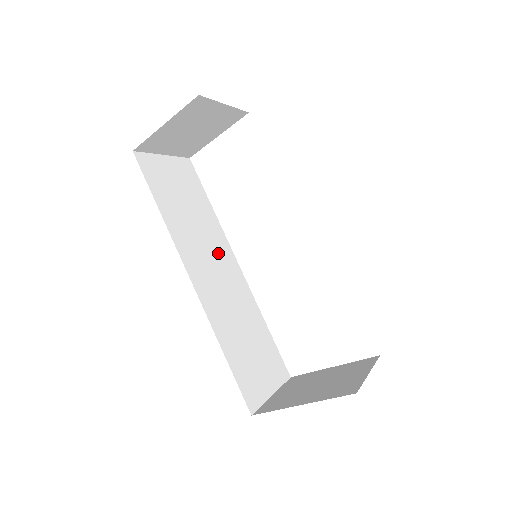
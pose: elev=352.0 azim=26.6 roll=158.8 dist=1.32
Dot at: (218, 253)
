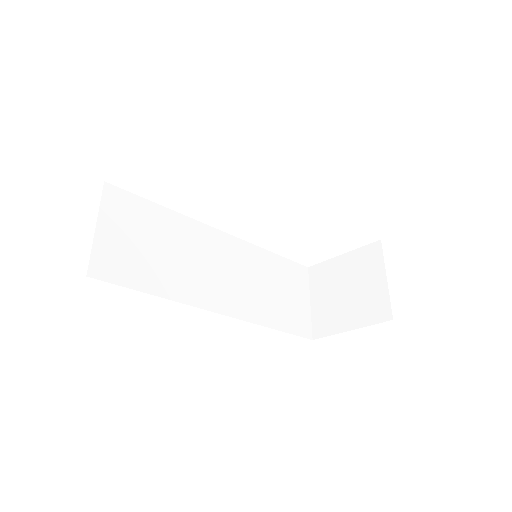
Dot at: (208, 250)
